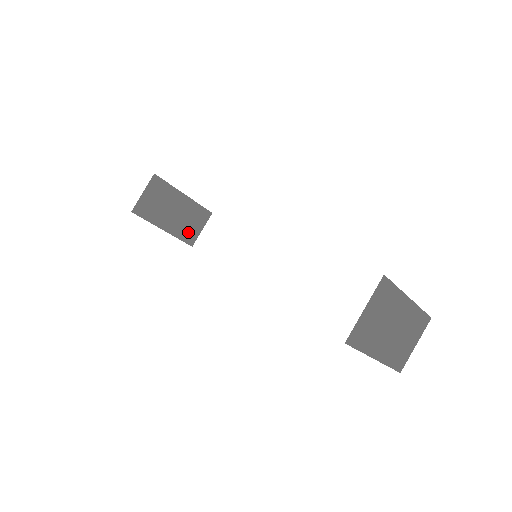
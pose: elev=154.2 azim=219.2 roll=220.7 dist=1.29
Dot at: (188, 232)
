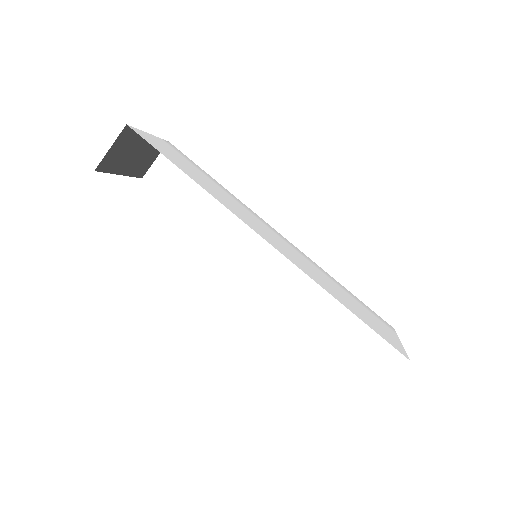
Dot at: (142, 167)
